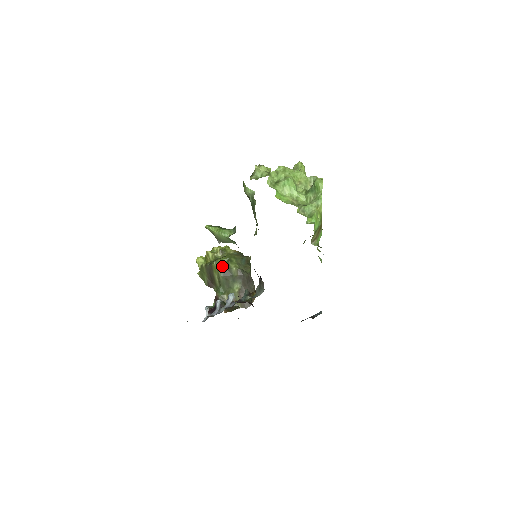
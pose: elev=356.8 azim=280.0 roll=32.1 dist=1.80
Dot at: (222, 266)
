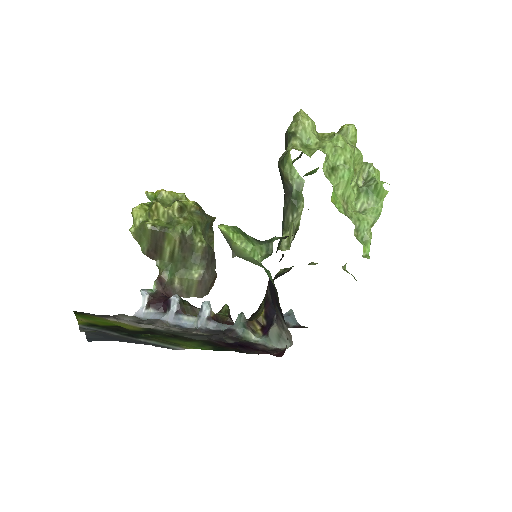
Dot at: (183, 238)
